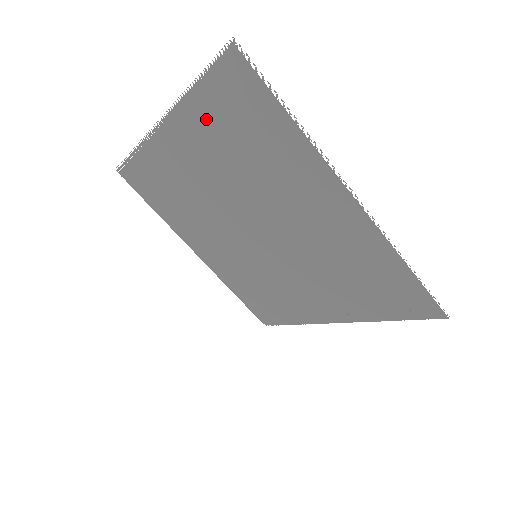
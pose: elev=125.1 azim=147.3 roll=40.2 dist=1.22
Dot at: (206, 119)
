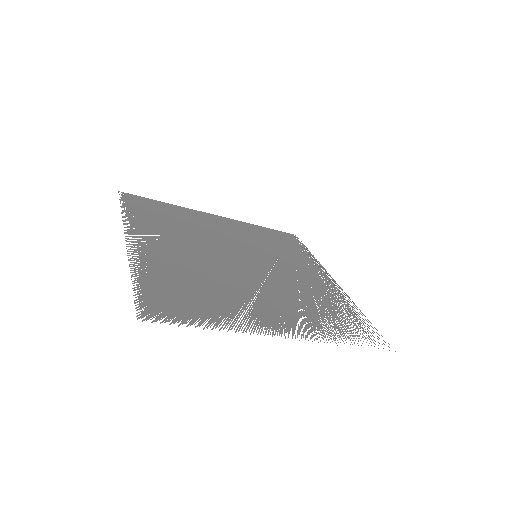
Dot at: (156, 275)
